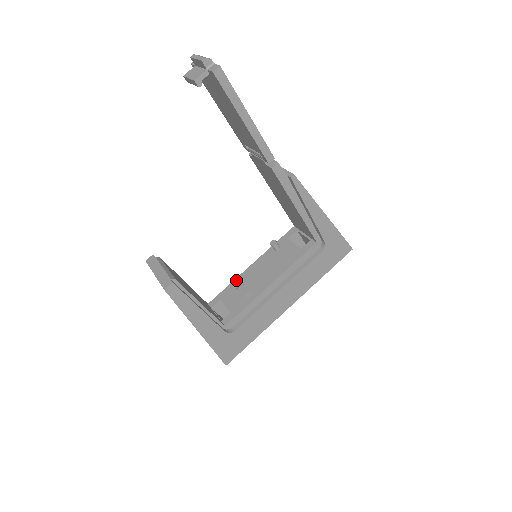
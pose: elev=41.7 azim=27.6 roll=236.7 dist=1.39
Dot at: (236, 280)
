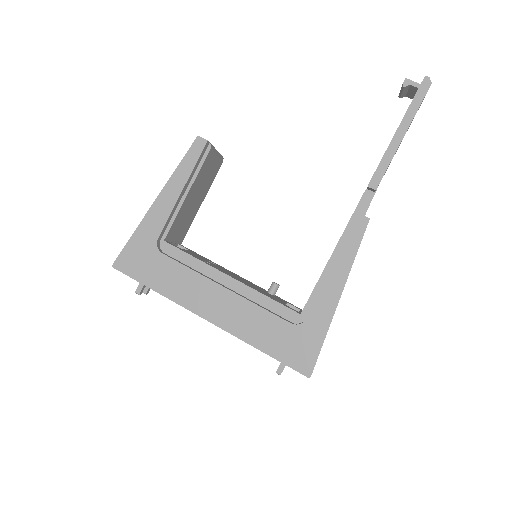
Dot at: (217, 264)
